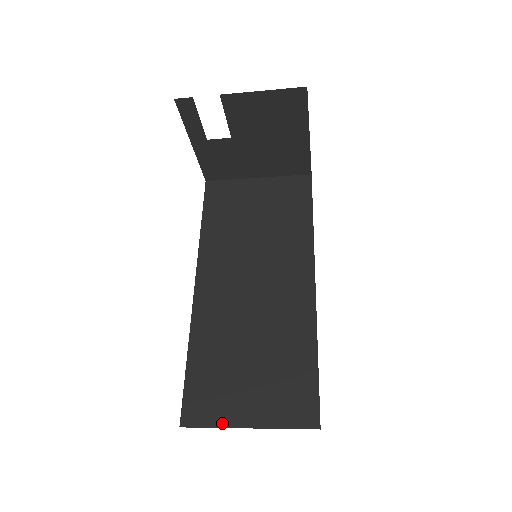
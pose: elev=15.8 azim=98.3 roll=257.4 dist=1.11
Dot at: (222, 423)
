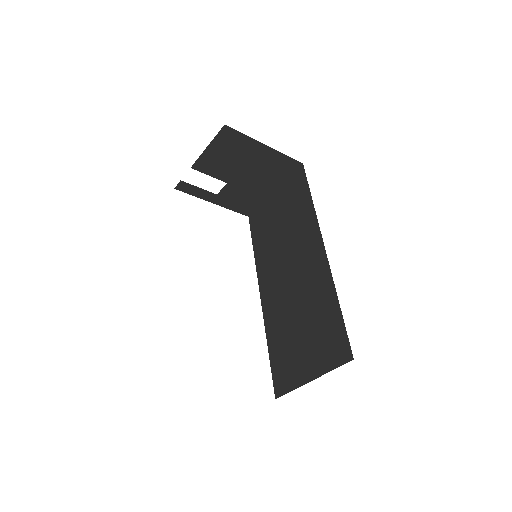
Dot at: (296, 385)
